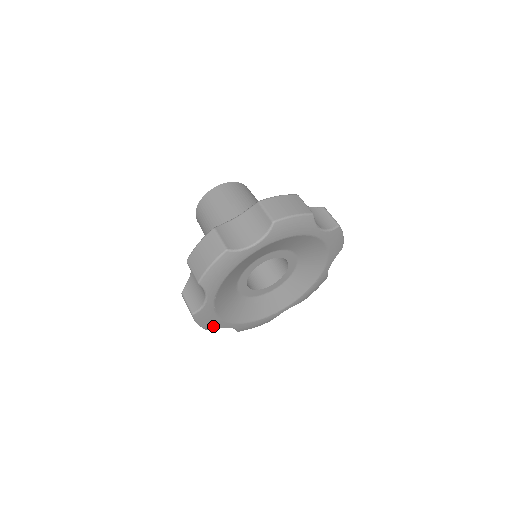
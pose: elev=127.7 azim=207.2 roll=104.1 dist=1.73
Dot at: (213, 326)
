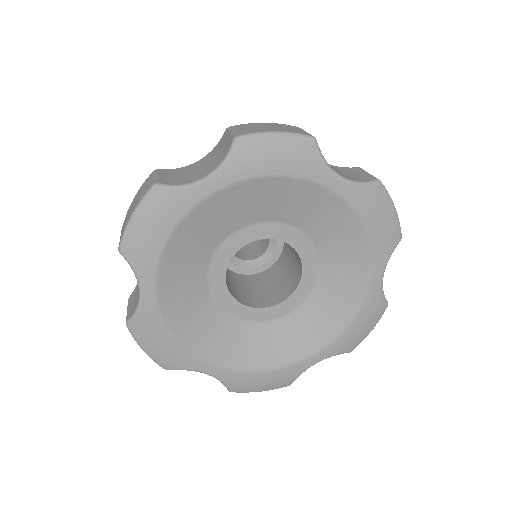
Dot at: (138, 251)
